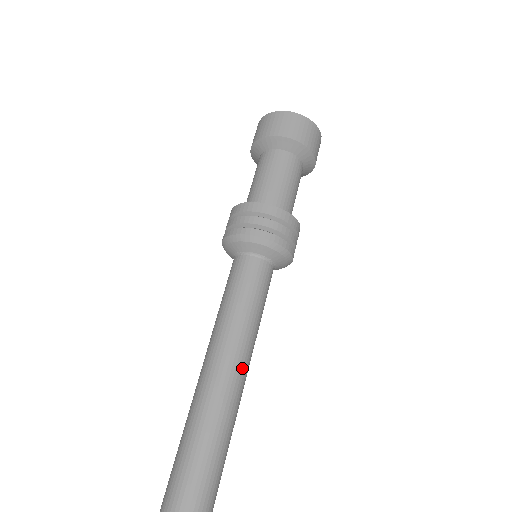
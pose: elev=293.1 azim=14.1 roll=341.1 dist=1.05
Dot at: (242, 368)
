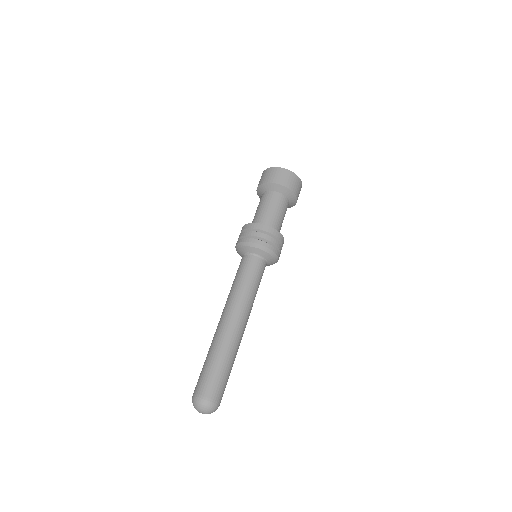
Dot at: (234, 315)
